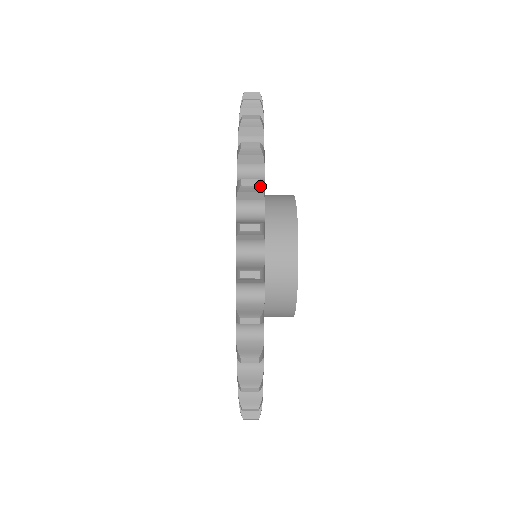
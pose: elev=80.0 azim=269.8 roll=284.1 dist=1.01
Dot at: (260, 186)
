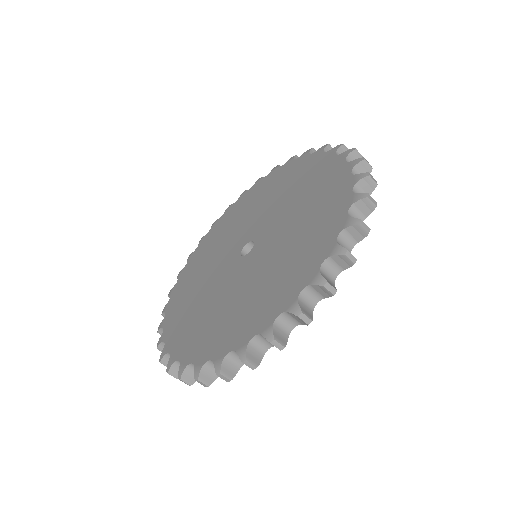
Dot at: occluded
